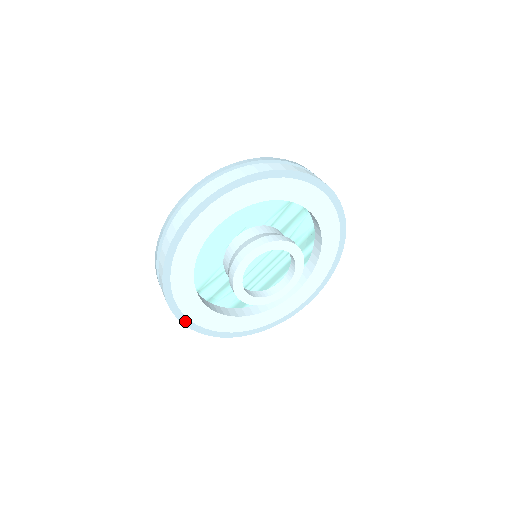
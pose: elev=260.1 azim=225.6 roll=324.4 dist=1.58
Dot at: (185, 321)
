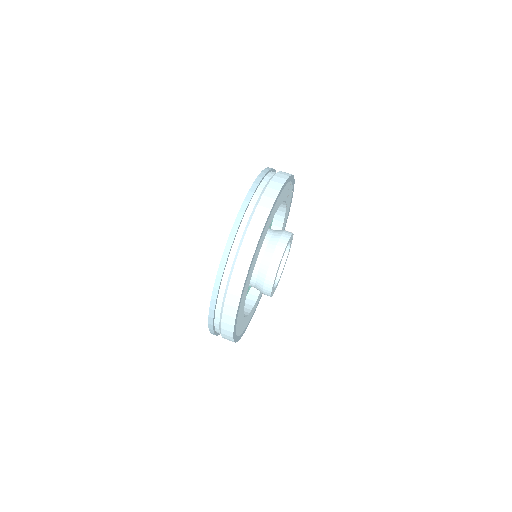
Dot at: (258, 303)
